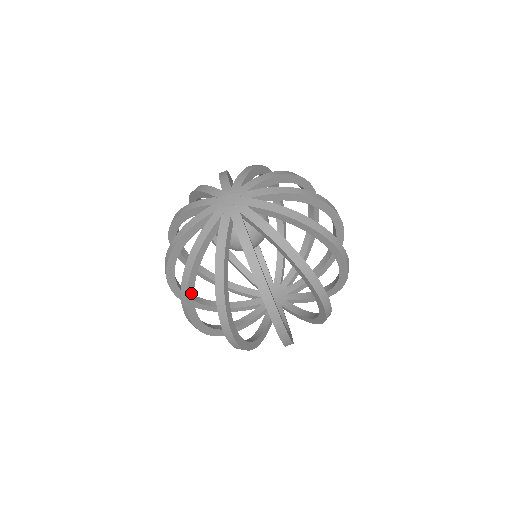
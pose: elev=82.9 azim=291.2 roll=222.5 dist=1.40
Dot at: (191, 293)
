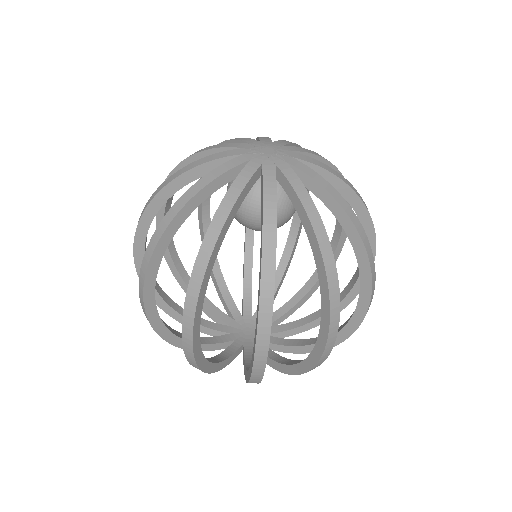
Dot at: (153, 211)
